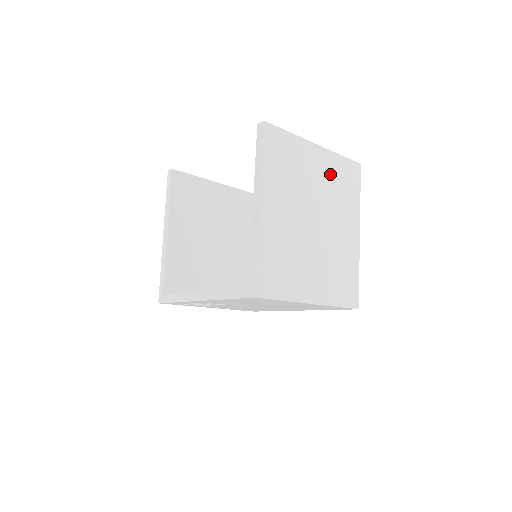
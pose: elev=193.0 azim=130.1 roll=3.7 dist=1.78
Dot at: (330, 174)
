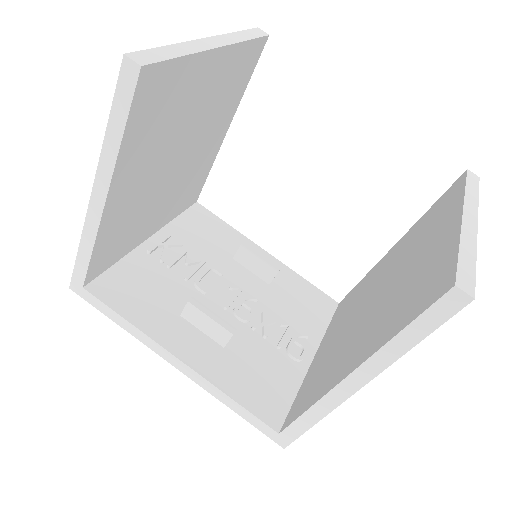
Dot at: occluded
